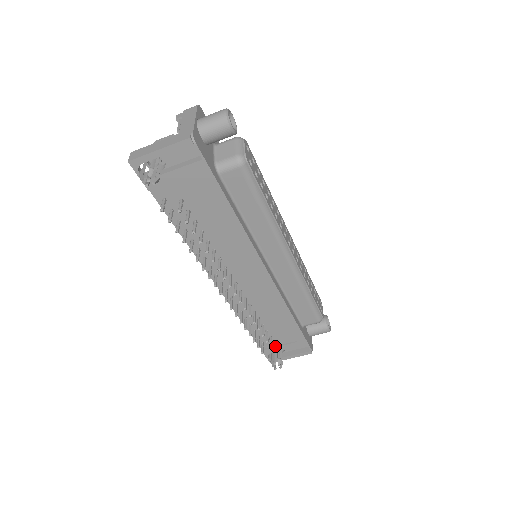
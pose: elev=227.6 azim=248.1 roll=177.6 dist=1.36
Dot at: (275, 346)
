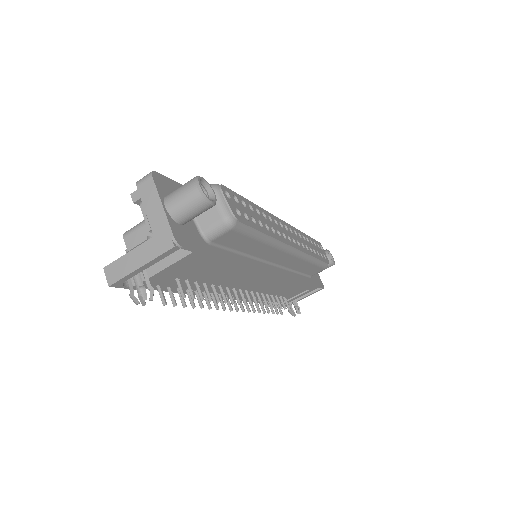
Dot at: (289, 299)
